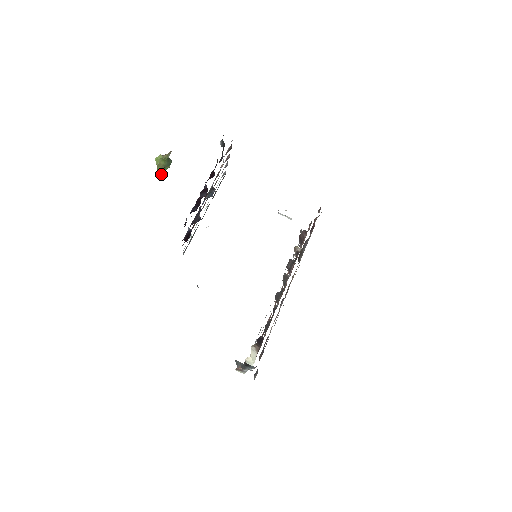
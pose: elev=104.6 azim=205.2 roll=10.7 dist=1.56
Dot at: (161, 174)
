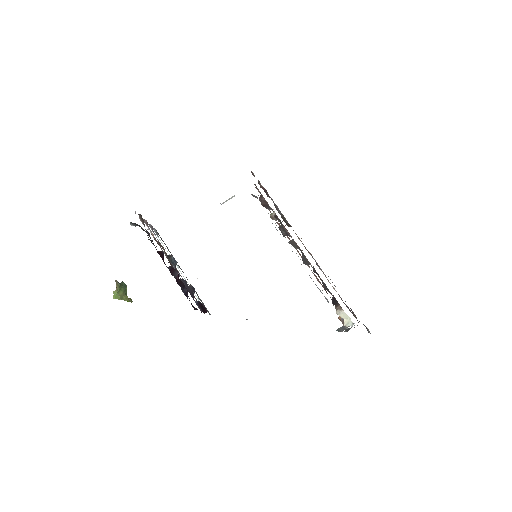
Dot at: (129, 298)
